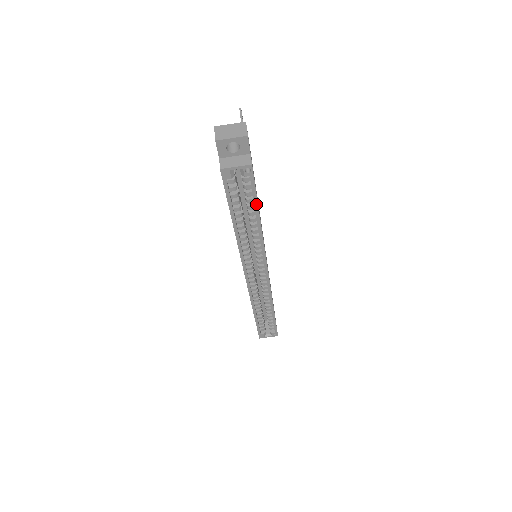
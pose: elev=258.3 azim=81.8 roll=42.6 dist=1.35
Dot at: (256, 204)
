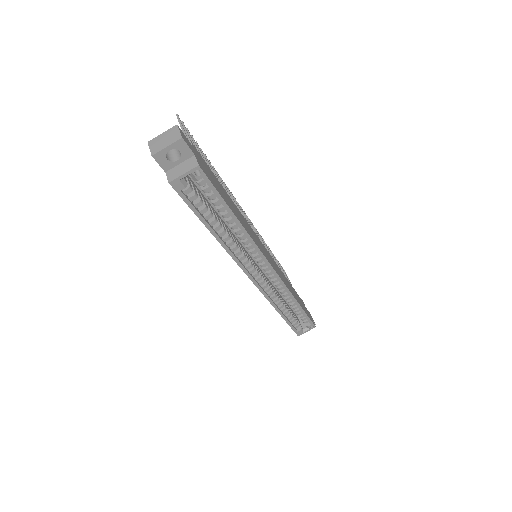
Dot at: (224, 204)
